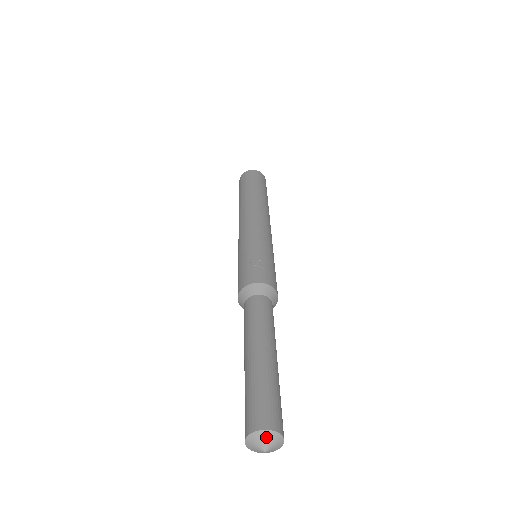
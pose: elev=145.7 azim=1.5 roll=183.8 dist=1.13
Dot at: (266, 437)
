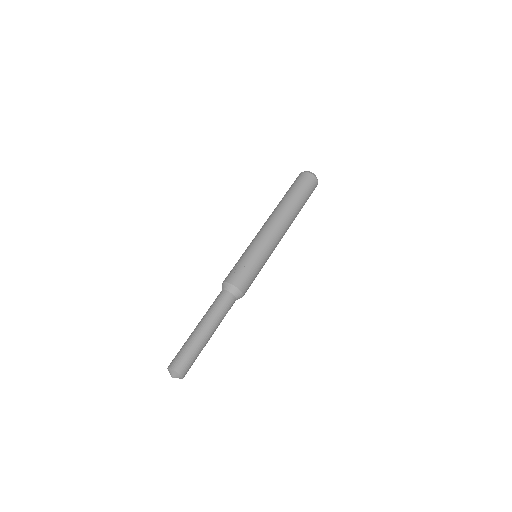
Dot at: (172, 372)
